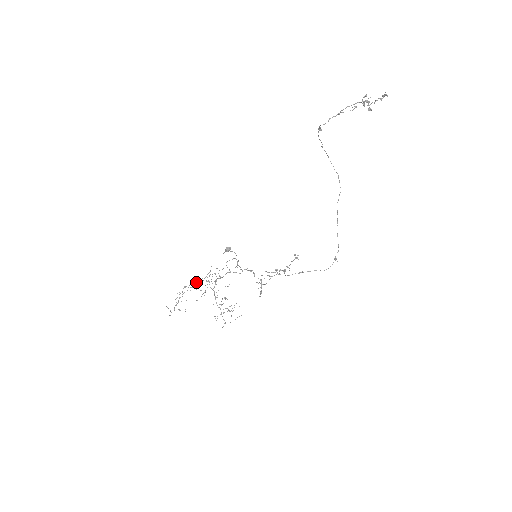
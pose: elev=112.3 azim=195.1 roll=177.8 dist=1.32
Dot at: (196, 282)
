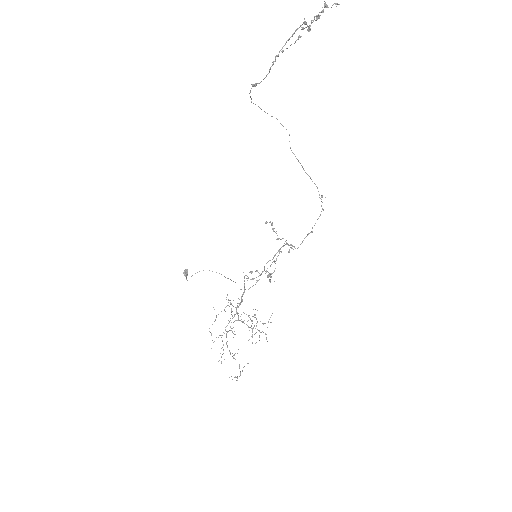
Dot at: (225, 330)
